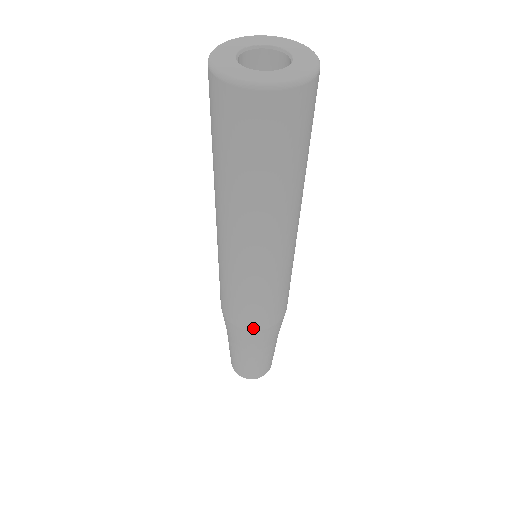
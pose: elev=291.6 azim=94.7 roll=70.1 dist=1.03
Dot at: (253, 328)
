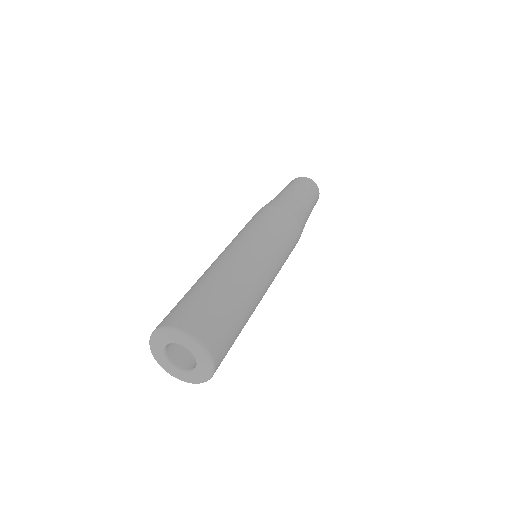
Dot at: occluded
